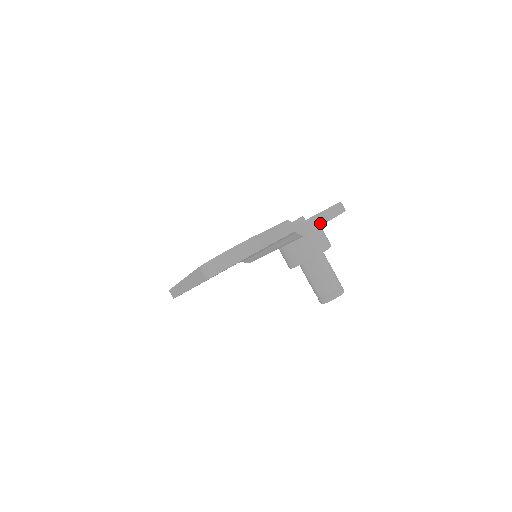
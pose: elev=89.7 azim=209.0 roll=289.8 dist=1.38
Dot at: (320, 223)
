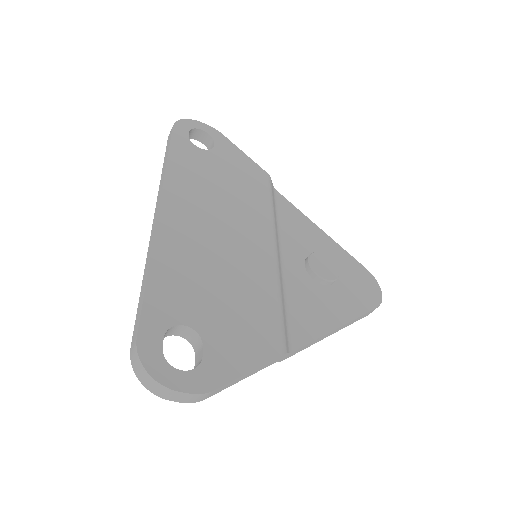
Dot at: (322, 339)
